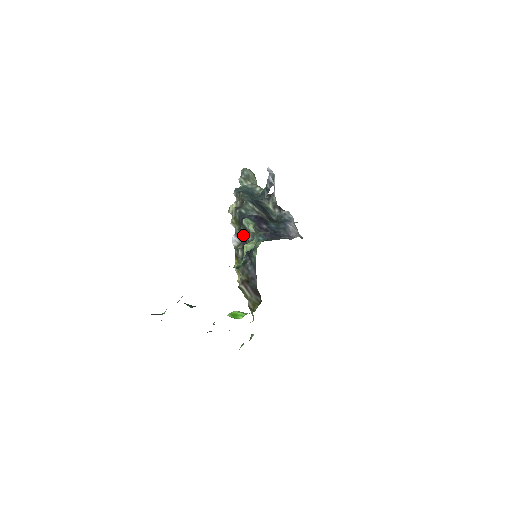
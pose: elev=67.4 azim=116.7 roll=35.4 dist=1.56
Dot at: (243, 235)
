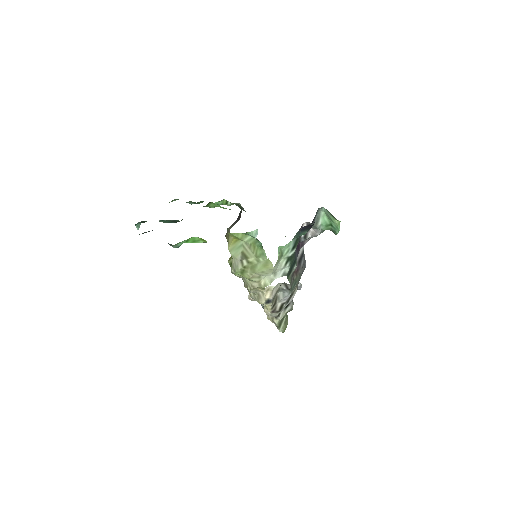
Dot at: occluded
